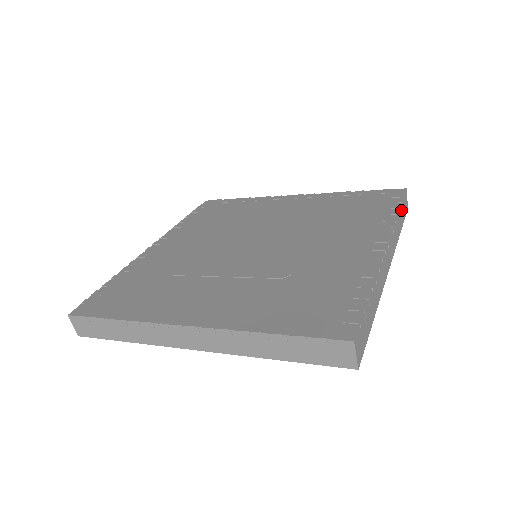
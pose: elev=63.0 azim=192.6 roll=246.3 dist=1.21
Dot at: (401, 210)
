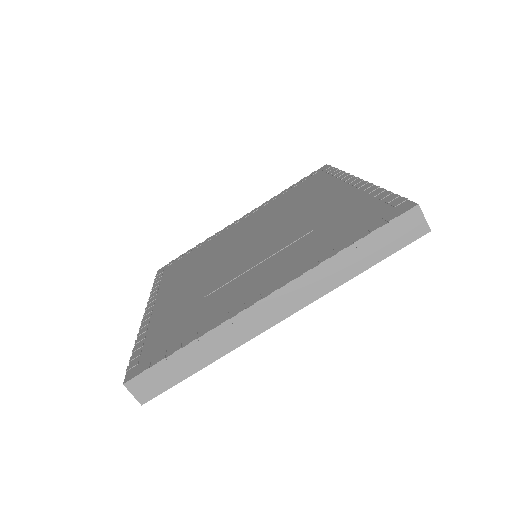
Dot at: (369, 242)
